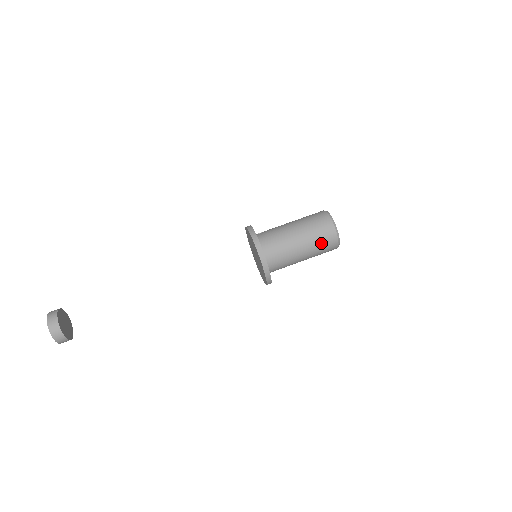
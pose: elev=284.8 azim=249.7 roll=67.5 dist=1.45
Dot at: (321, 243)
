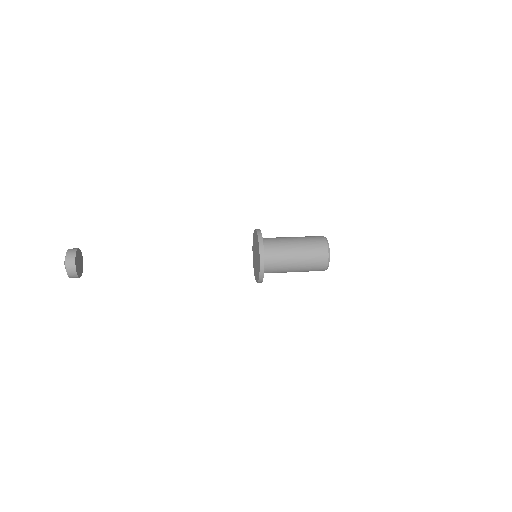
Dot at: (313, 255)
